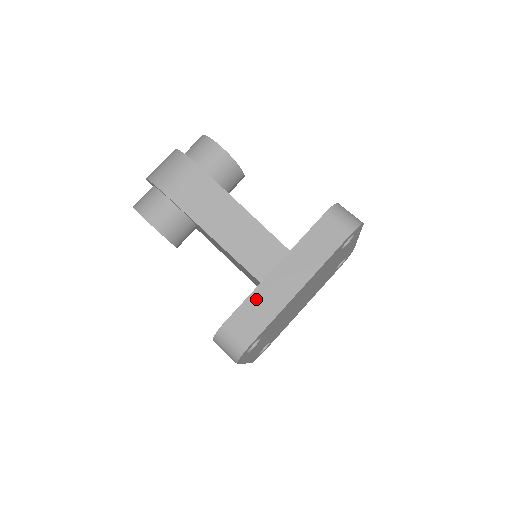
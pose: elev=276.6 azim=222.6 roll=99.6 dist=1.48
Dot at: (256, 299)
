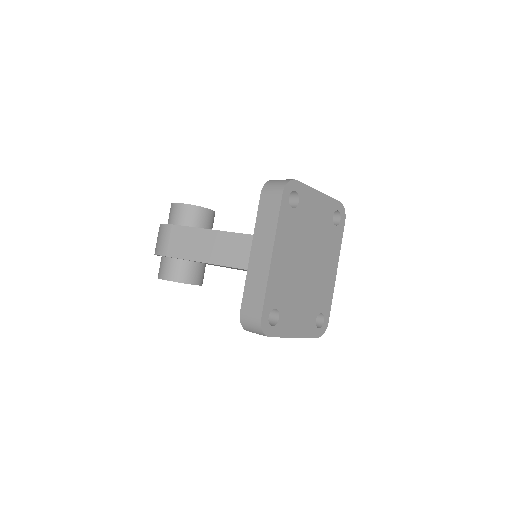
Dot at: (250, 283)
